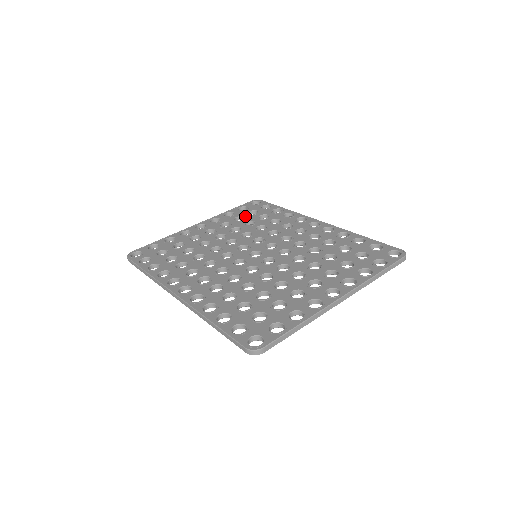
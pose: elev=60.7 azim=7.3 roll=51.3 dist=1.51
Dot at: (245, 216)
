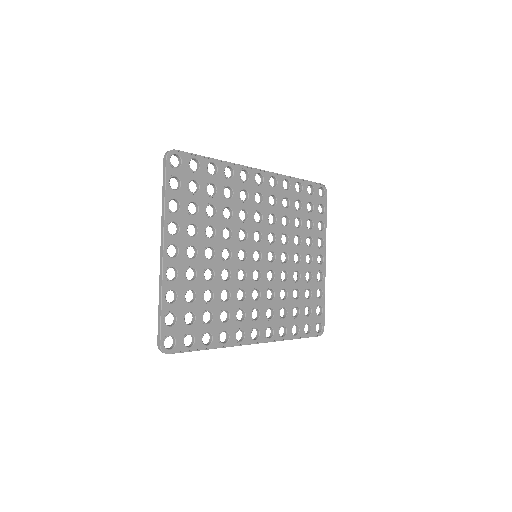
Dot at: (195, 200)
